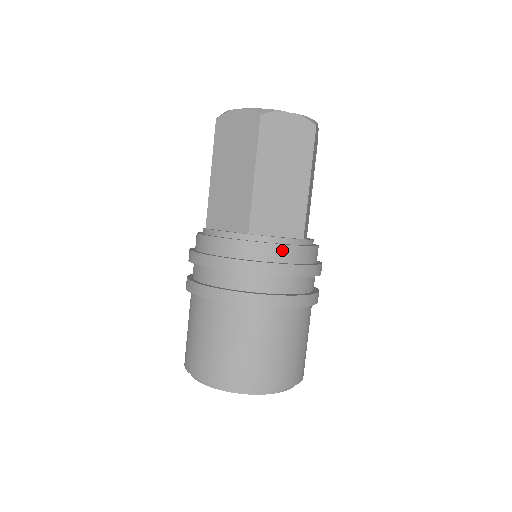
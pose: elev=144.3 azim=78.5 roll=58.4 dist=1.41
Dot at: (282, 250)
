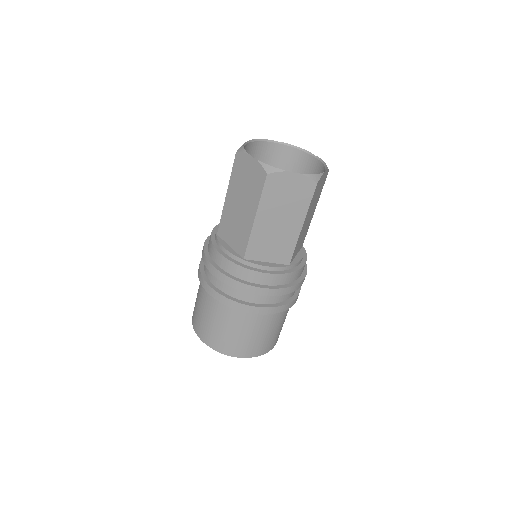
Dot at: occluded
